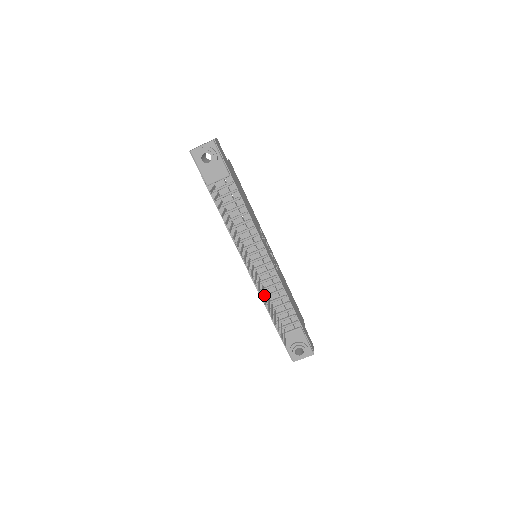
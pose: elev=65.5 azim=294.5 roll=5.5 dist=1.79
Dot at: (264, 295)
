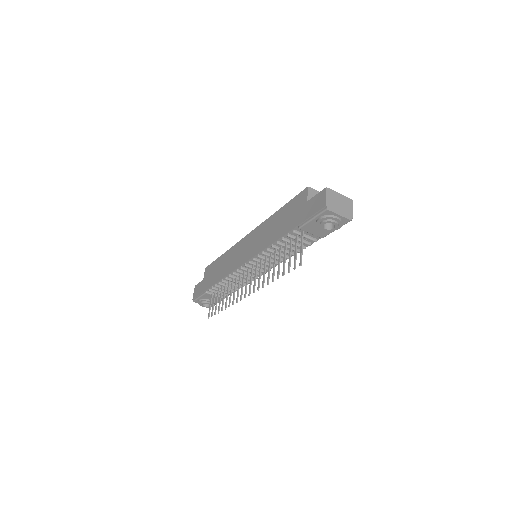
Dot at: (229, 278)
